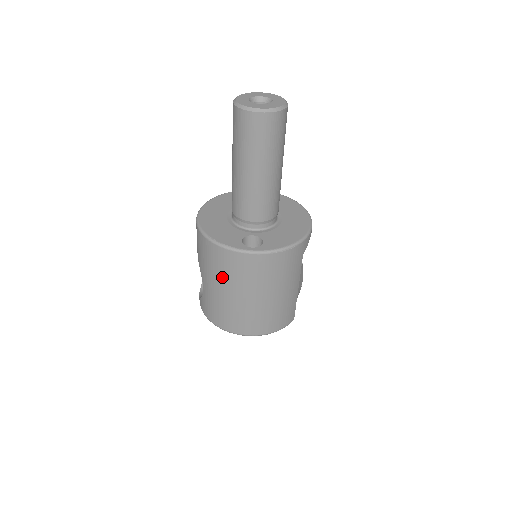
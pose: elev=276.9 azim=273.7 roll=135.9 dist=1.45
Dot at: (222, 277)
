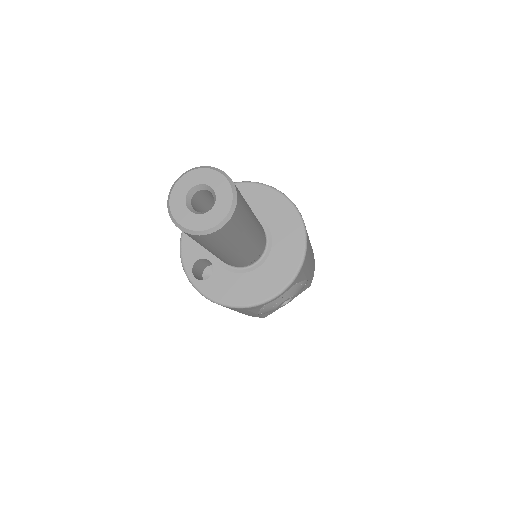
Dot at: occluded
